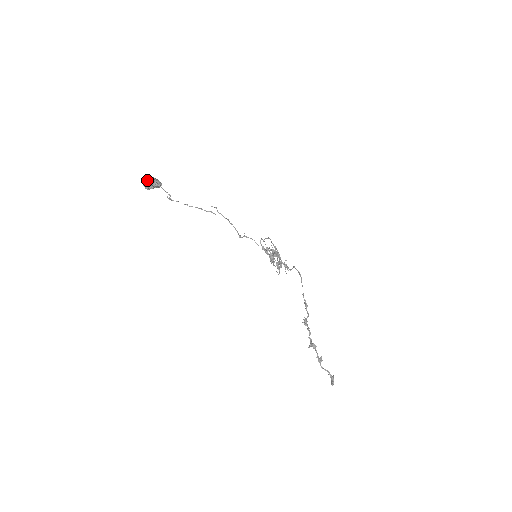
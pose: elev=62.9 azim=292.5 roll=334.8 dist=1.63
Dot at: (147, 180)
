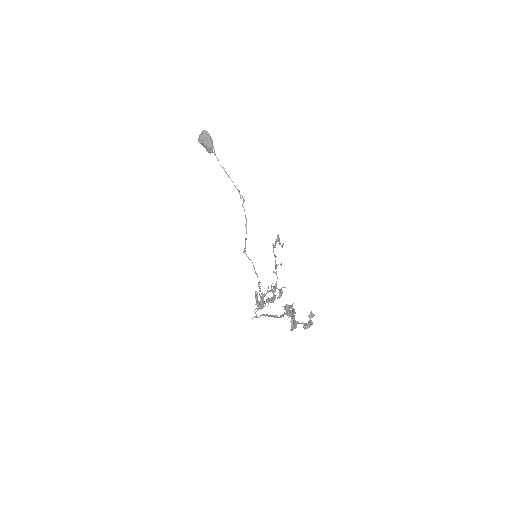
Dot at: (207, 131)
